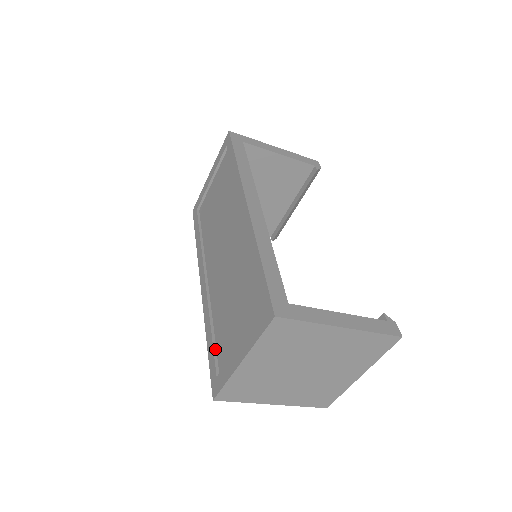
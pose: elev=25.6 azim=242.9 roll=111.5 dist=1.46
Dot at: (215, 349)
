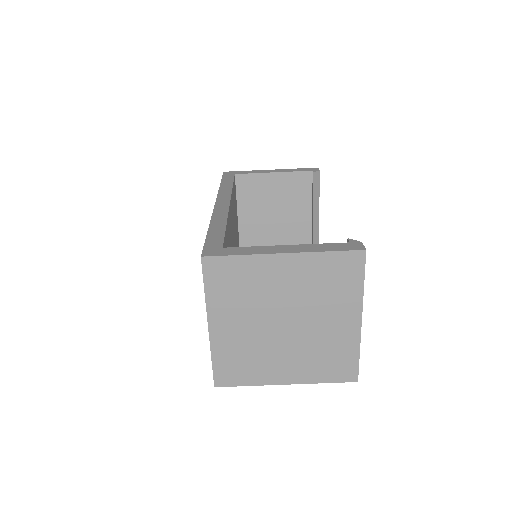
Dot at: occluded
